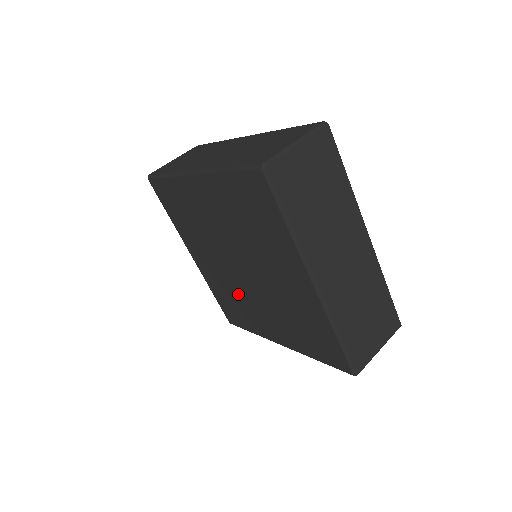
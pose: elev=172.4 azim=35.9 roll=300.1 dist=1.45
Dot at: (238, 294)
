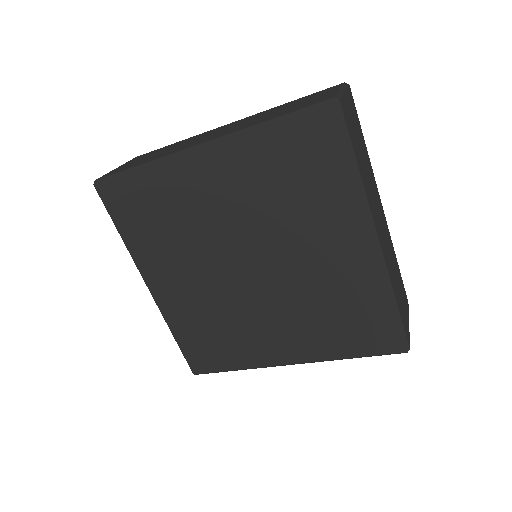
Dot at: (229, 315)
